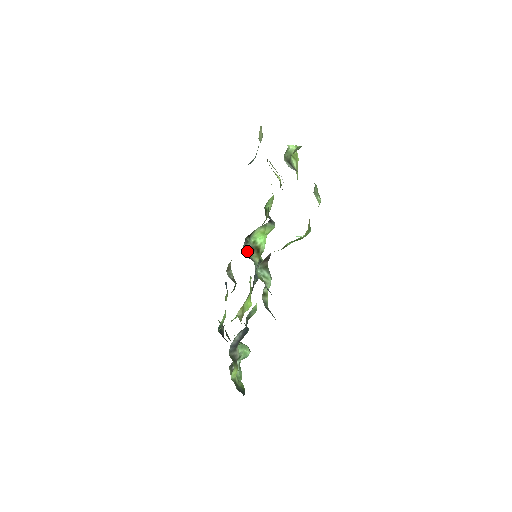
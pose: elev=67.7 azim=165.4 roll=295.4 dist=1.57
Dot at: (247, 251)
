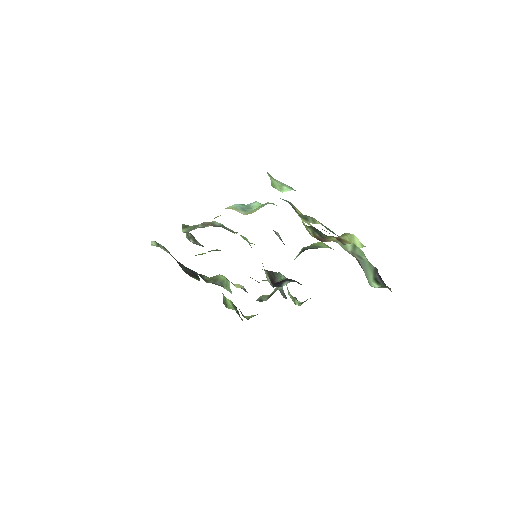
Dot at: (266, 276)
